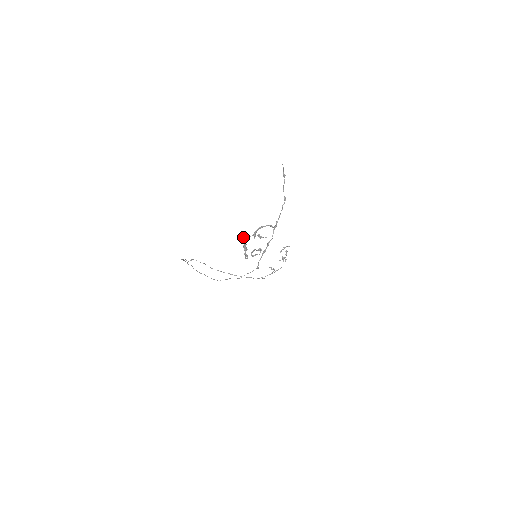
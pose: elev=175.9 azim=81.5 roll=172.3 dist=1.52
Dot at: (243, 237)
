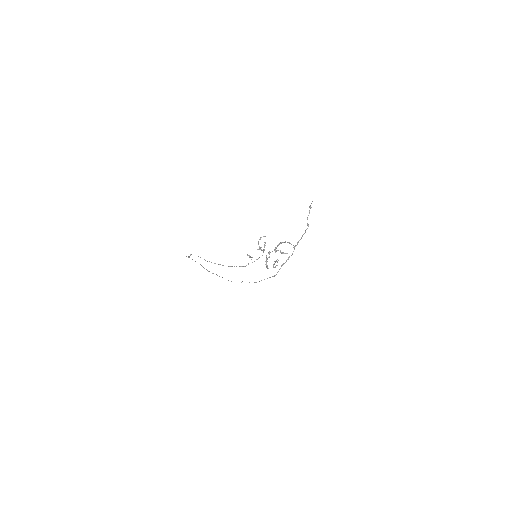
Dot at: (268, 253)
